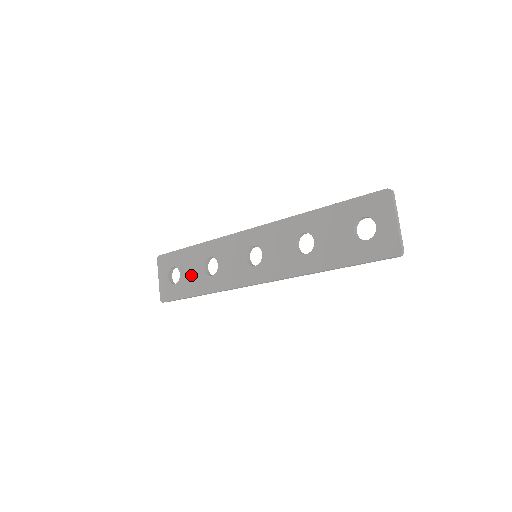
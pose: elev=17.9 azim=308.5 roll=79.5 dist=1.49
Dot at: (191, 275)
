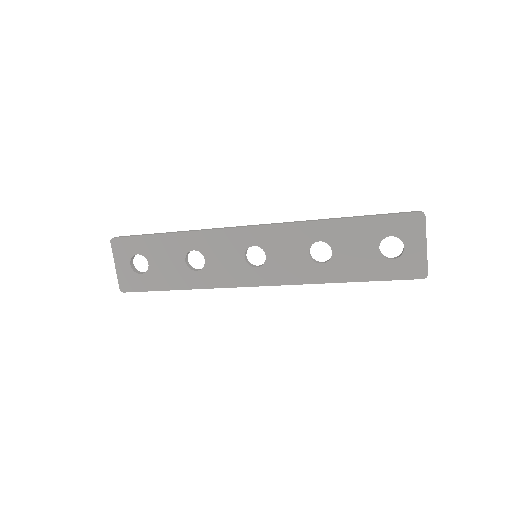
Dot at: (166, 267)
